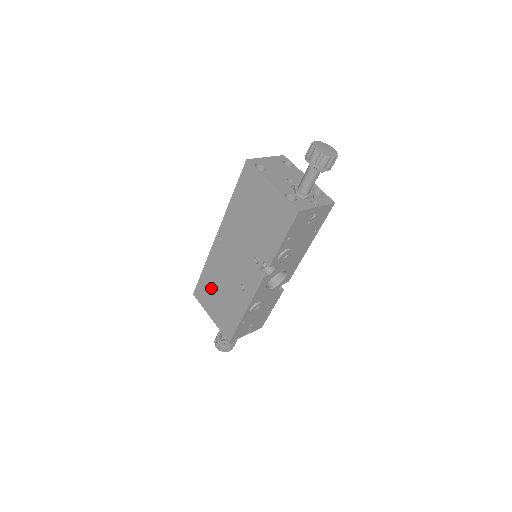
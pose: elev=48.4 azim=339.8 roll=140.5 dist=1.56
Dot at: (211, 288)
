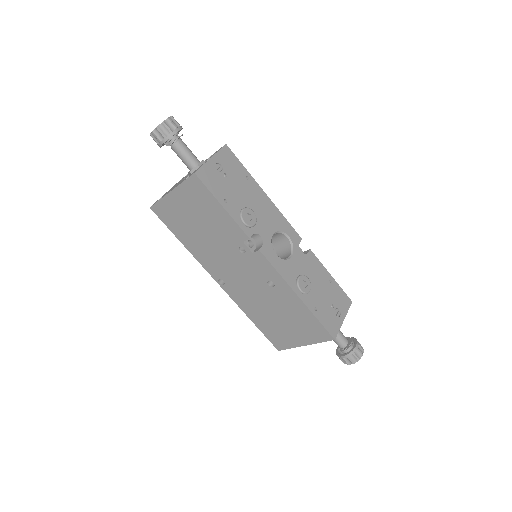
Dot at: (271, 324)
